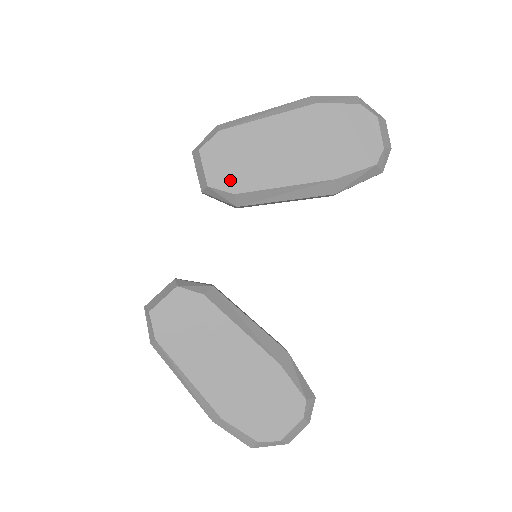
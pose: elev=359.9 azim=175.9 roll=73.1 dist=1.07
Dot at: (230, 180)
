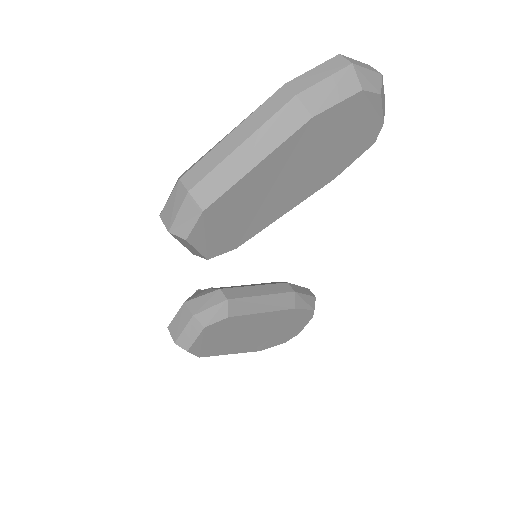
Dot at: (229, 242)
